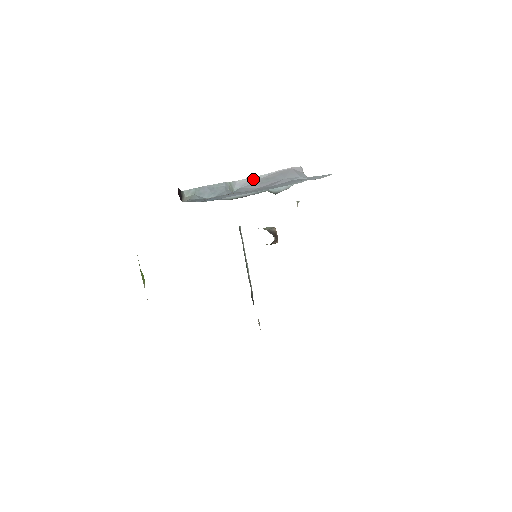
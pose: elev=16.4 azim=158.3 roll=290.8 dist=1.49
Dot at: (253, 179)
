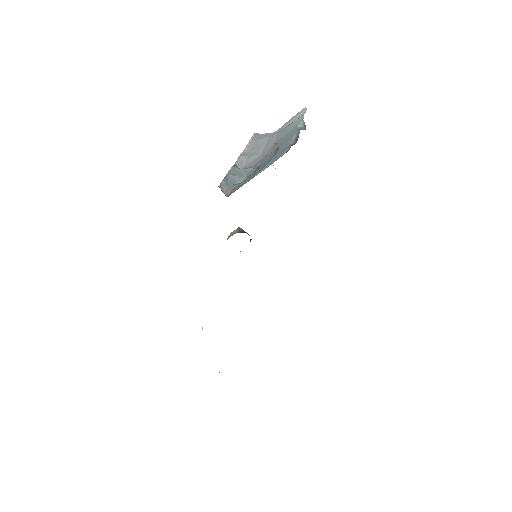
Dot at: (243, 155)
